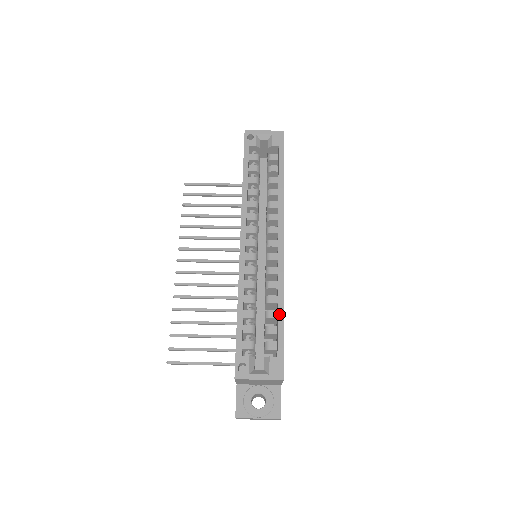
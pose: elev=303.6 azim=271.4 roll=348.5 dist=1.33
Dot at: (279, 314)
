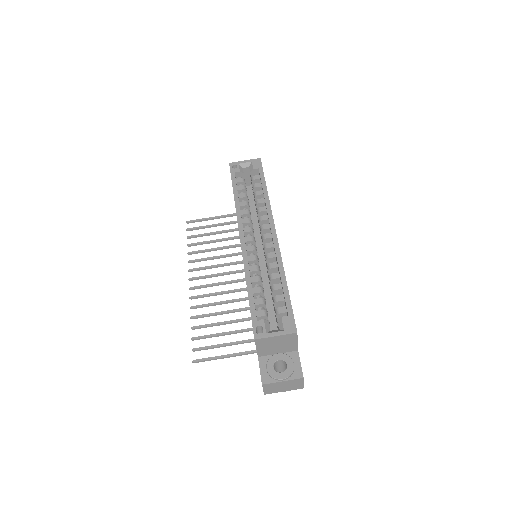
Dot at: (283, 284)
